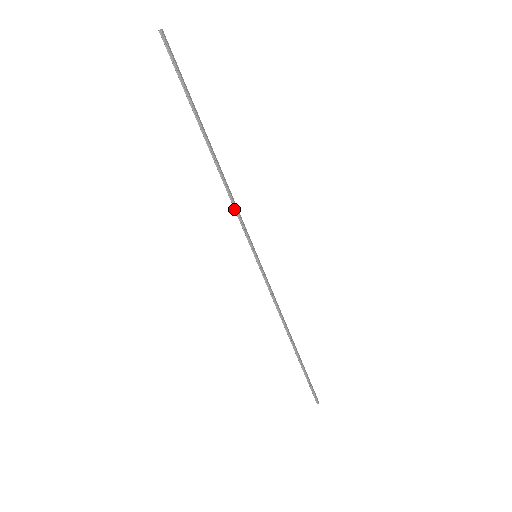
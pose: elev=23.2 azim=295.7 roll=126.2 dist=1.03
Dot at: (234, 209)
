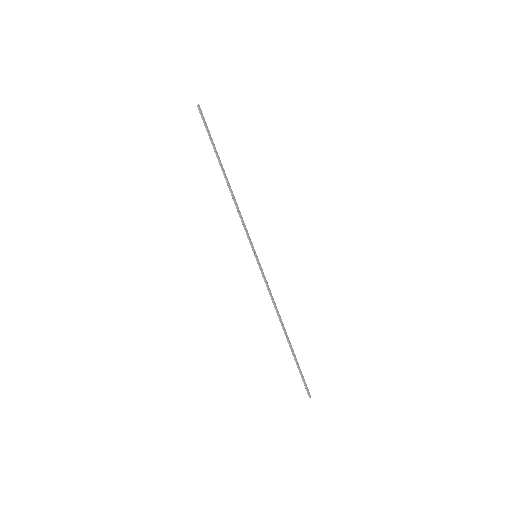
Dot at: occluded
